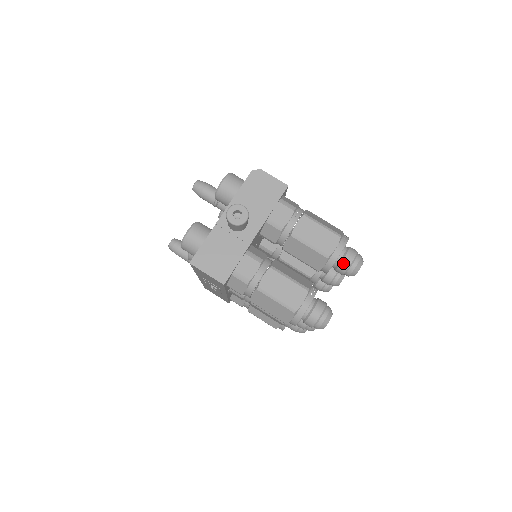
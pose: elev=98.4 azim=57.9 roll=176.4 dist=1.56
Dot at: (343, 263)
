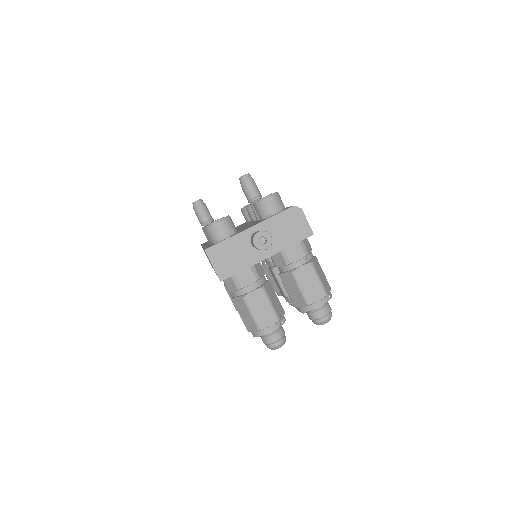
Dot at: (316, 313)
